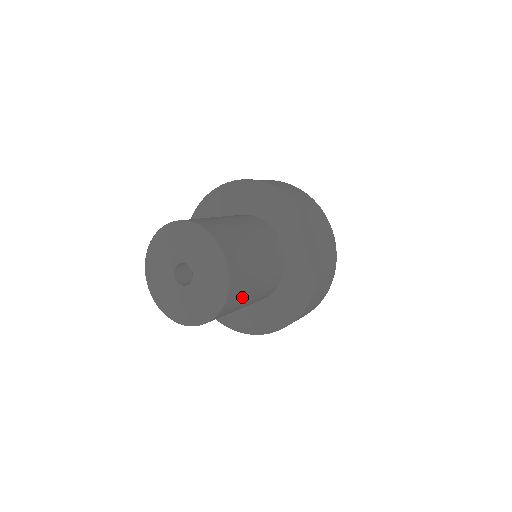
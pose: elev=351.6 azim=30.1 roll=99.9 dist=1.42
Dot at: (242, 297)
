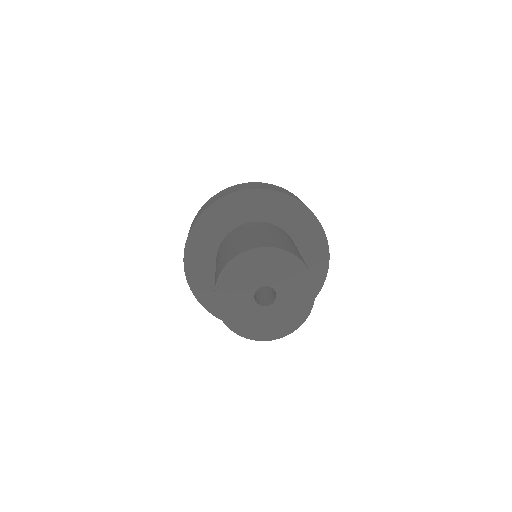
Dot at: occluded
